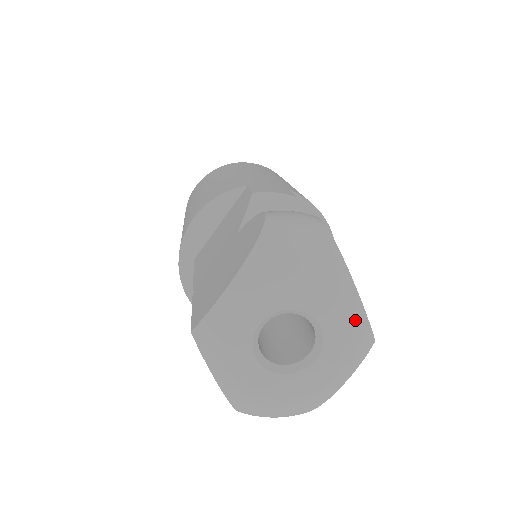
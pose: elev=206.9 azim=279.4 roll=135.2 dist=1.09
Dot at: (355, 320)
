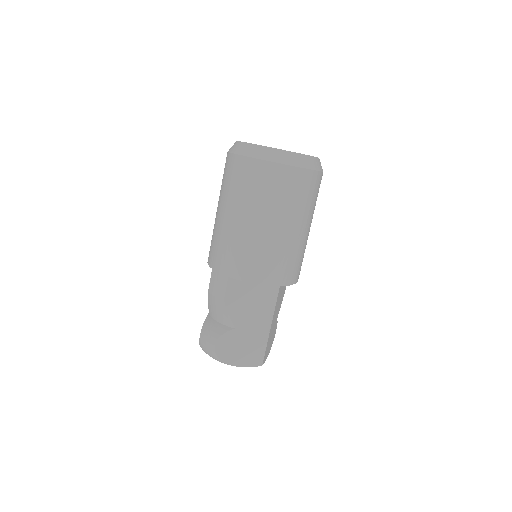
Dot at: occluded
